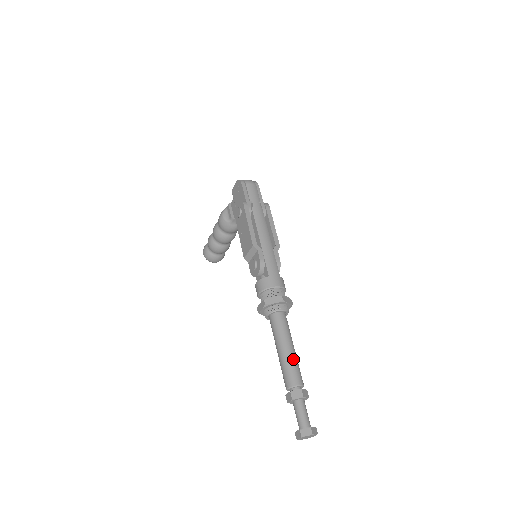
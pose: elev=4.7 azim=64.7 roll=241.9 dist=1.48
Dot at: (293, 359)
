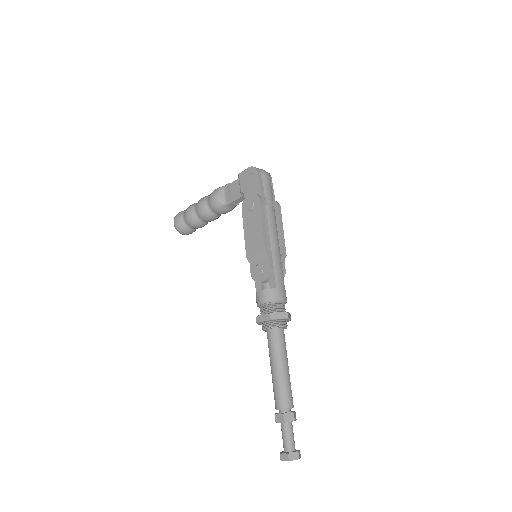
Dot at: (288, 380)
